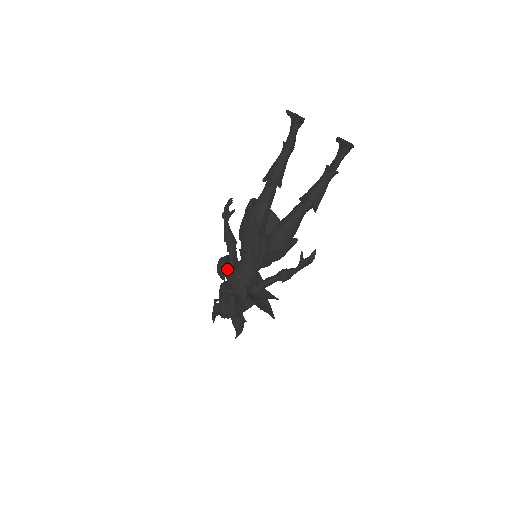
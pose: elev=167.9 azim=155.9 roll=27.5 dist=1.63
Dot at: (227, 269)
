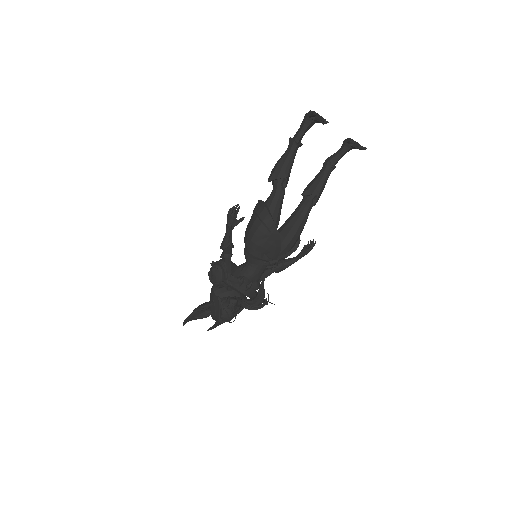
Dot at: (241, 280)
